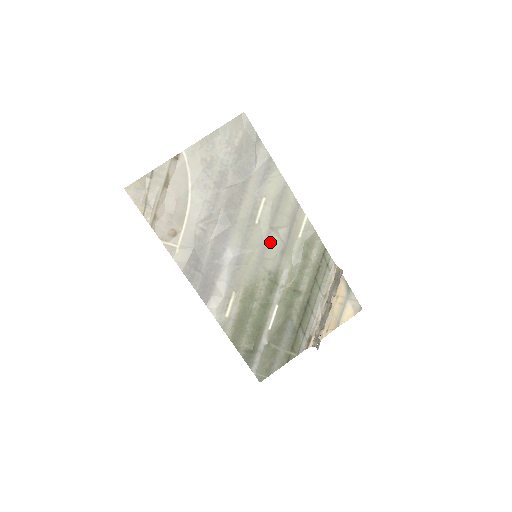
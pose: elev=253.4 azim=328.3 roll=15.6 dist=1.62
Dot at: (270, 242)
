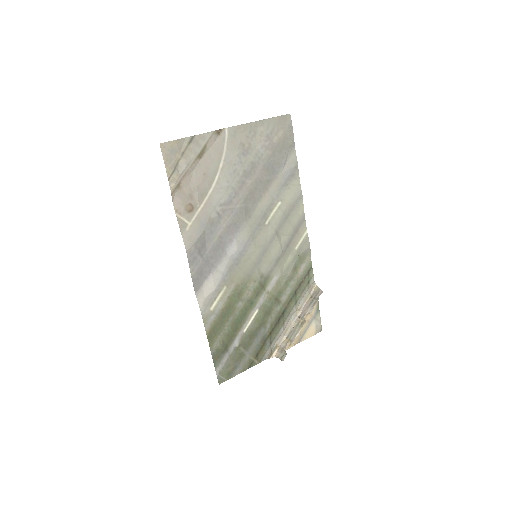
Dot at: (271, 246)
